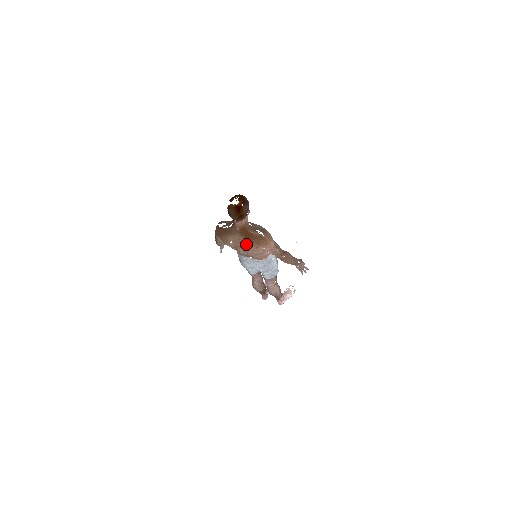
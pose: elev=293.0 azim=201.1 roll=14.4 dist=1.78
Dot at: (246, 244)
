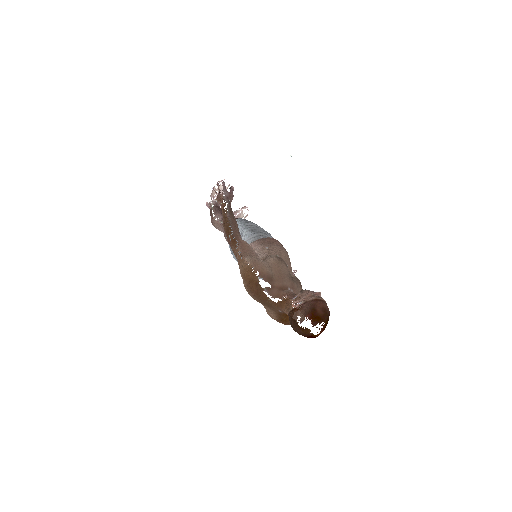
Dot at: (271, 315)
